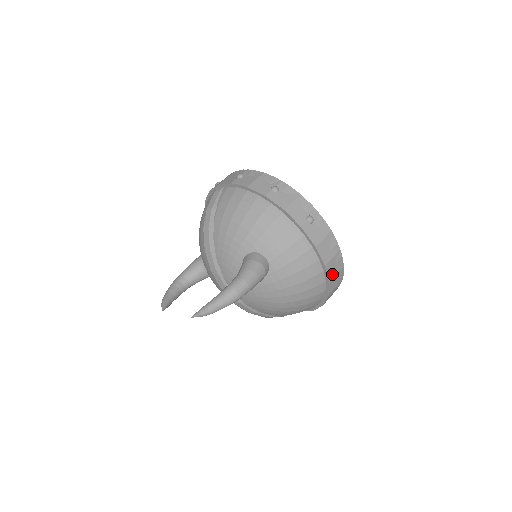
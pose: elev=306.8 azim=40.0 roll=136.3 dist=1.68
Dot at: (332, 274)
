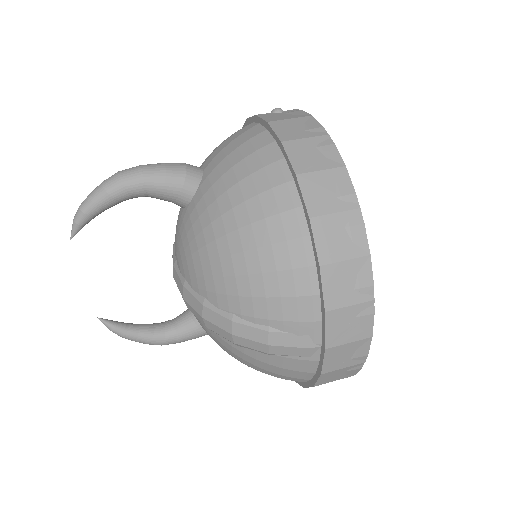
Dot at: (306, 165)
